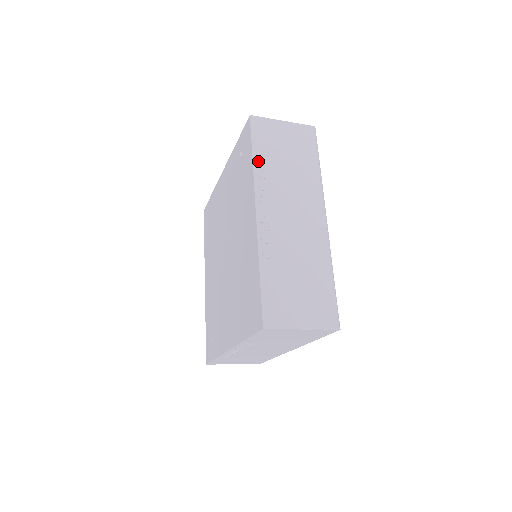
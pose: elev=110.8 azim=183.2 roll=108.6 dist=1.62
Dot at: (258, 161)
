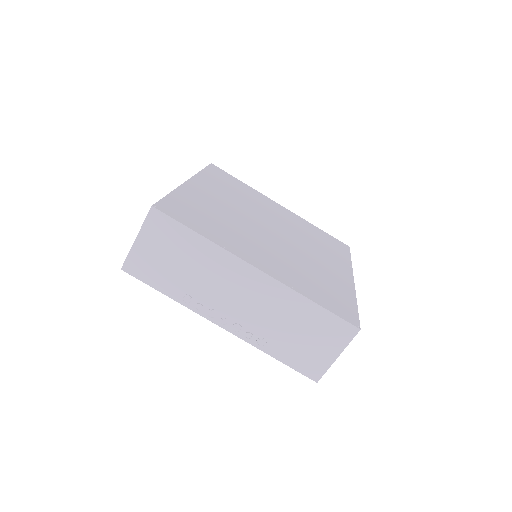
Dot at: (172, 294)
